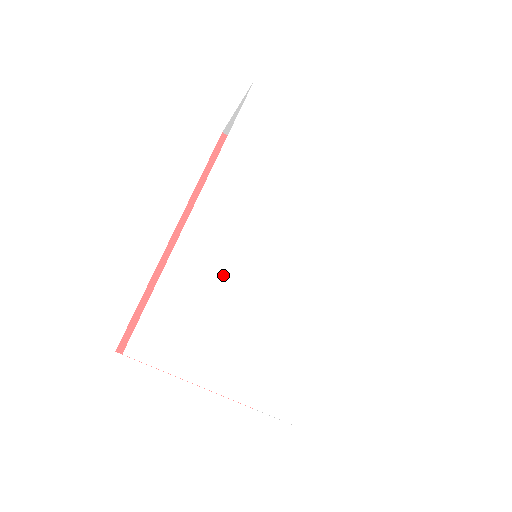
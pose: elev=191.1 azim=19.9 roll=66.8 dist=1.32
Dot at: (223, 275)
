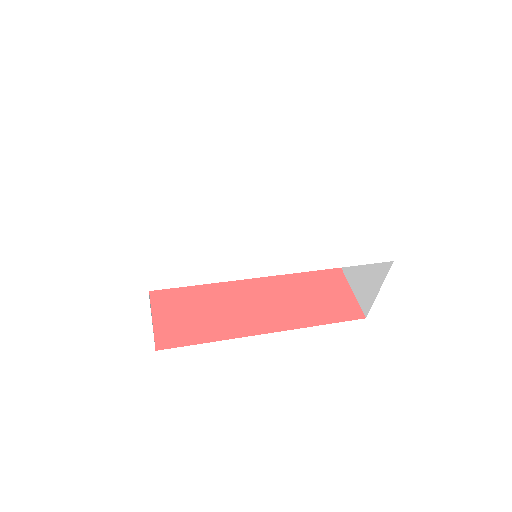
Dot at: (217, 208)
